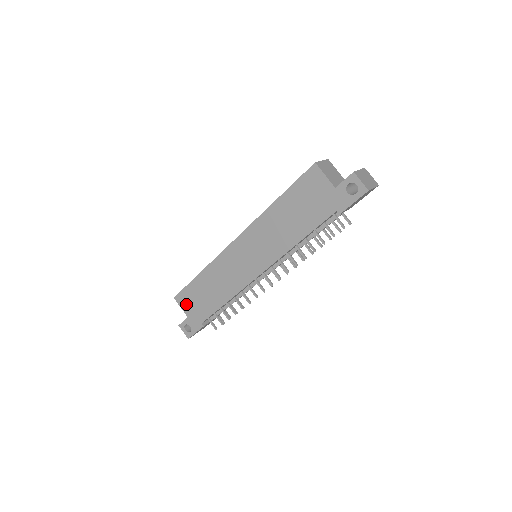
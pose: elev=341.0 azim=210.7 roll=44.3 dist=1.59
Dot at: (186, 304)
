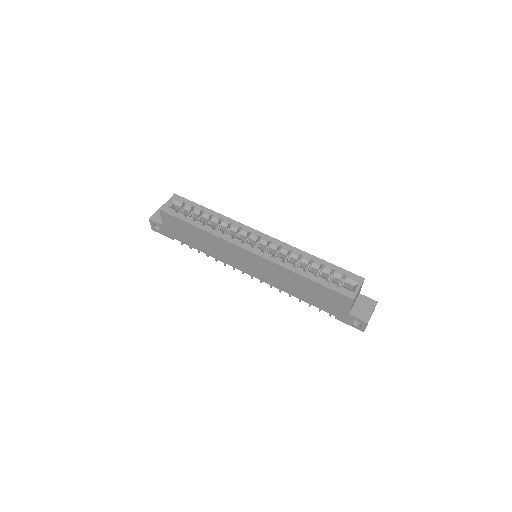
Dot at: (168, 222)
